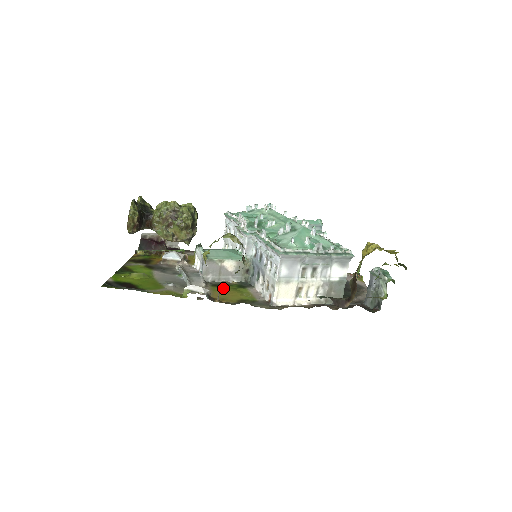
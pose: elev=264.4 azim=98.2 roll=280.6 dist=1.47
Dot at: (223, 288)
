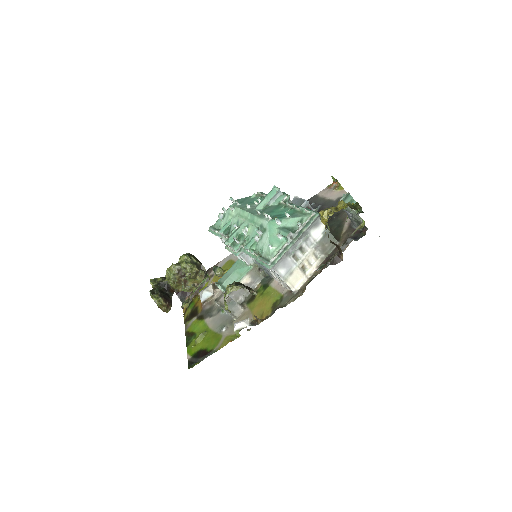
Dot at: (255, 300)
